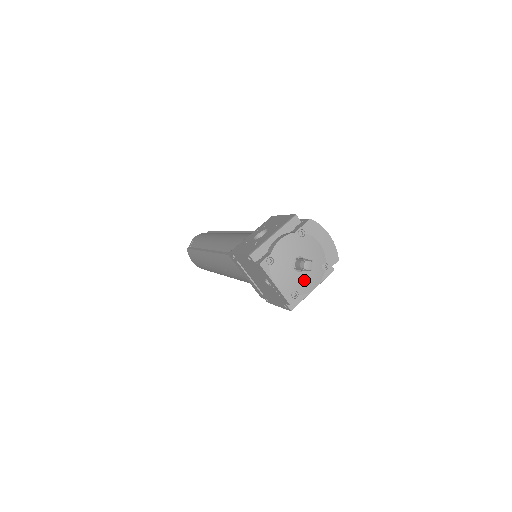
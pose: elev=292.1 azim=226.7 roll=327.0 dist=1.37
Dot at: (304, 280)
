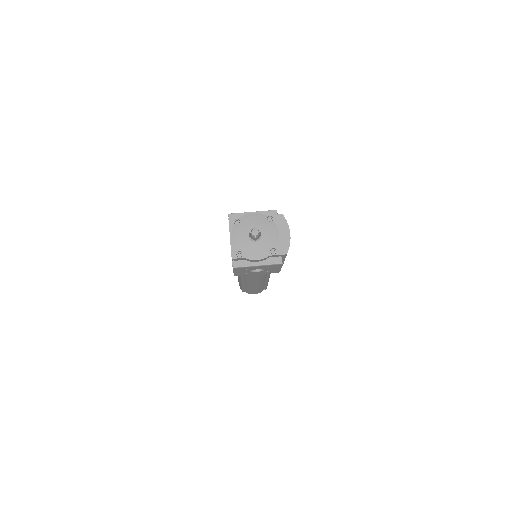
Dot at: (252, 248)
